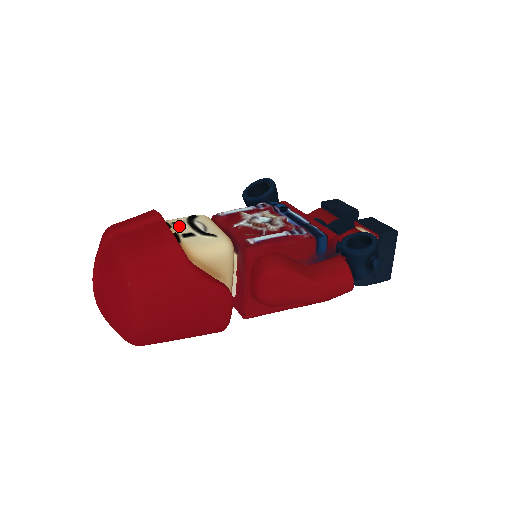
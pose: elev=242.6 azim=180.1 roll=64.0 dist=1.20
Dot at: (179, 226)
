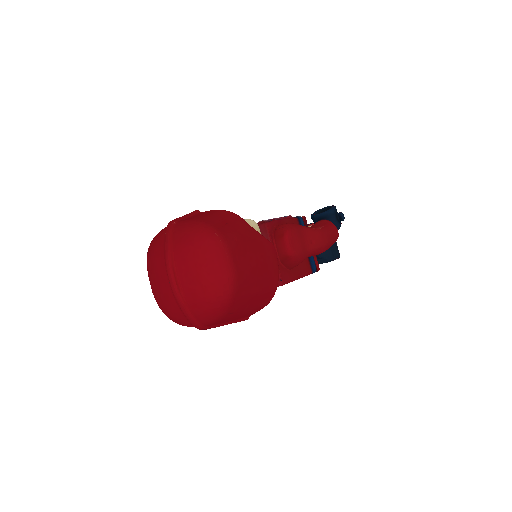
Dot at: occluded
